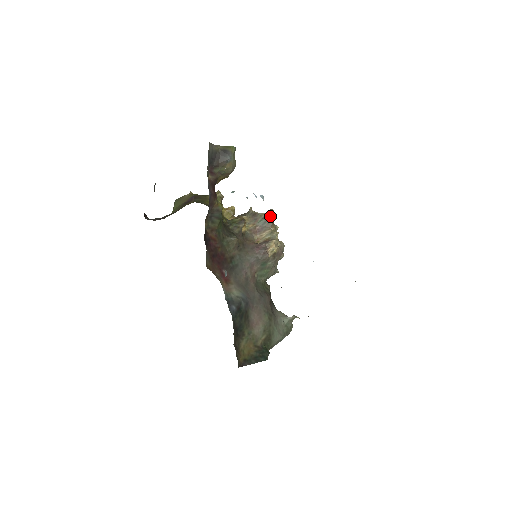
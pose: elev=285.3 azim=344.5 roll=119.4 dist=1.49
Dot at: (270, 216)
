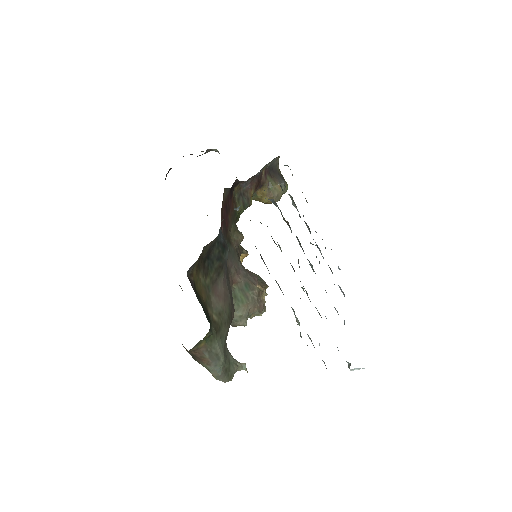
Dot at: (265, 282)
